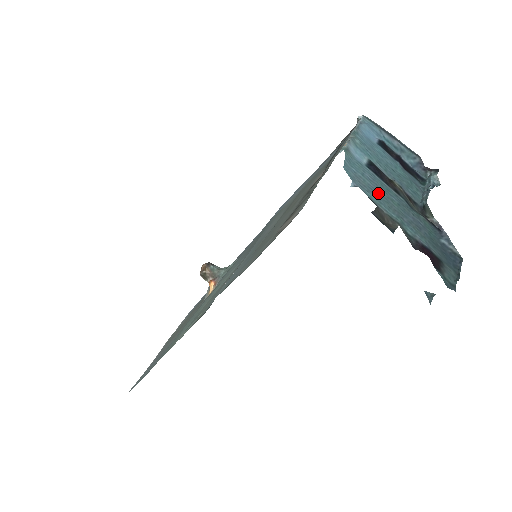
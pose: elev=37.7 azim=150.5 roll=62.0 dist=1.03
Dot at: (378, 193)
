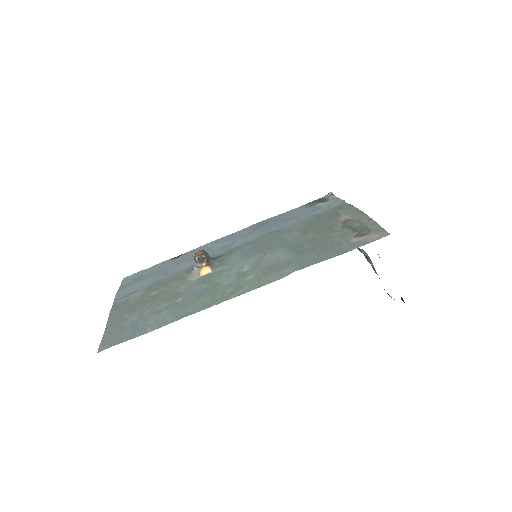
Dot at: occluded
